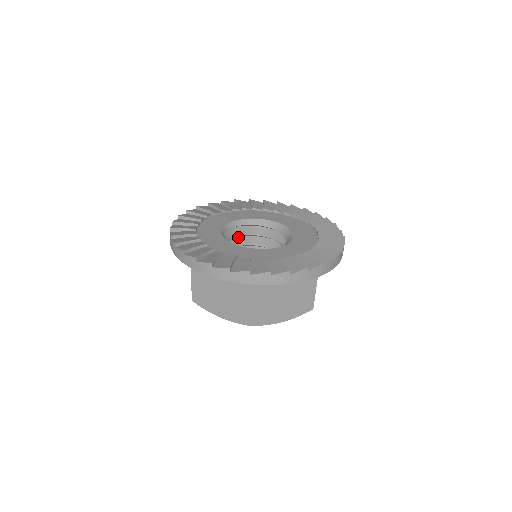
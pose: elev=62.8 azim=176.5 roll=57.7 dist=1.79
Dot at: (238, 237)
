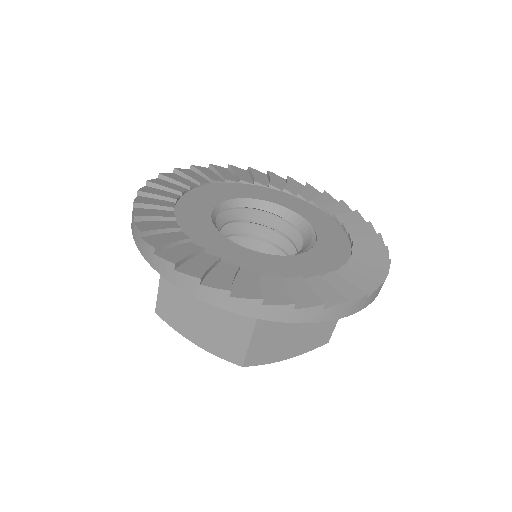
Dot at: occluded
